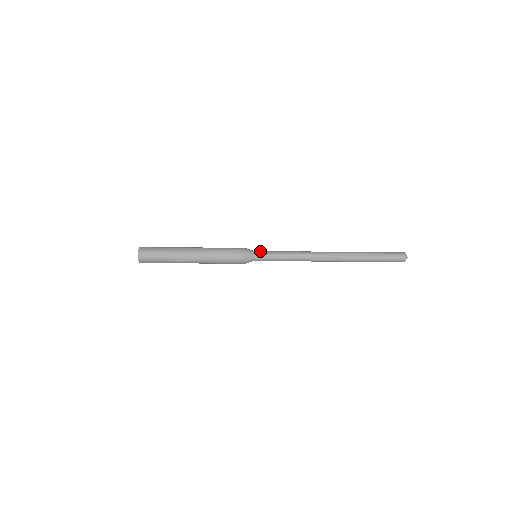
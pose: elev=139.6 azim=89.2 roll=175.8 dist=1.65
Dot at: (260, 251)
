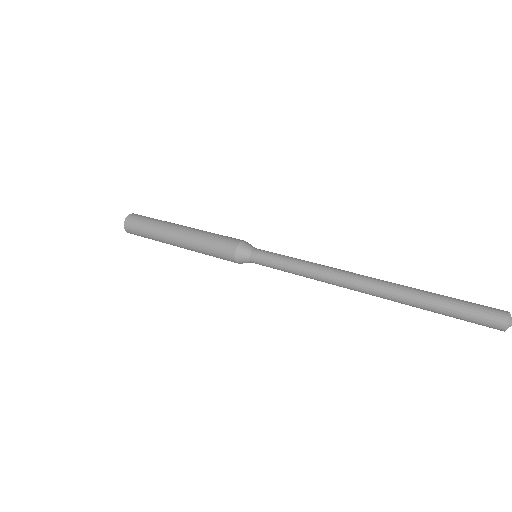
Dot at: (258, 253)
